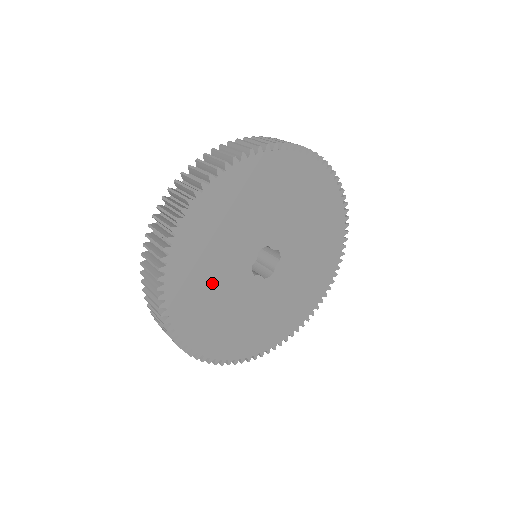
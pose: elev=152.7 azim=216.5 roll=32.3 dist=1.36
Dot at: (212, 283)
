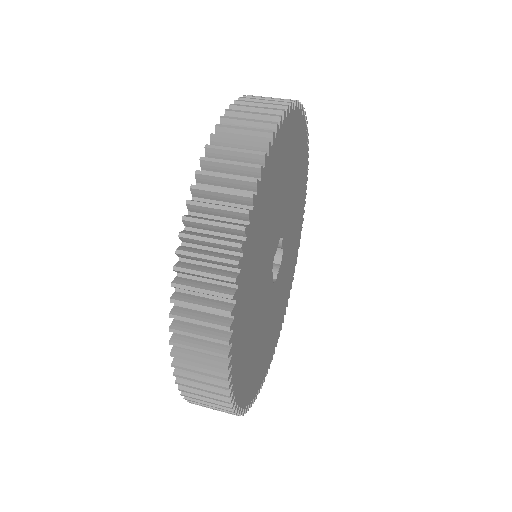
Dot at: (262, 340)
